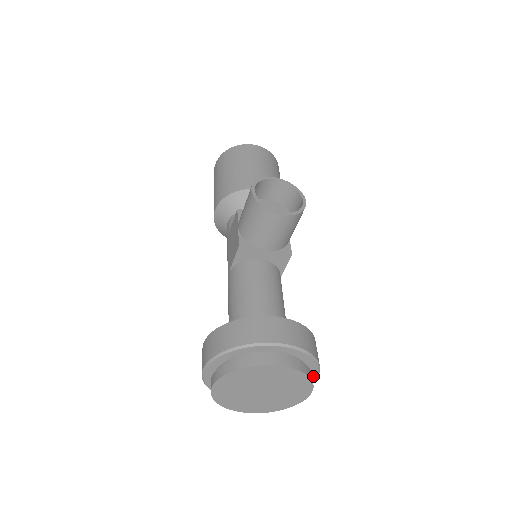
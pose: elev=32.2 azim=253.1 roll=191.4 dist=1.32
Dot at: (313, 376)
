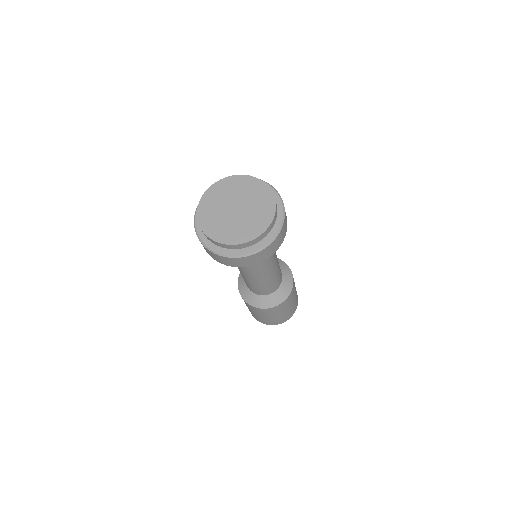
Dot at: (276, 197)
